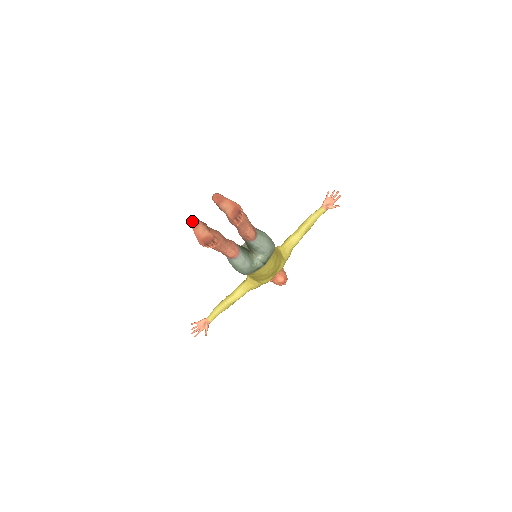
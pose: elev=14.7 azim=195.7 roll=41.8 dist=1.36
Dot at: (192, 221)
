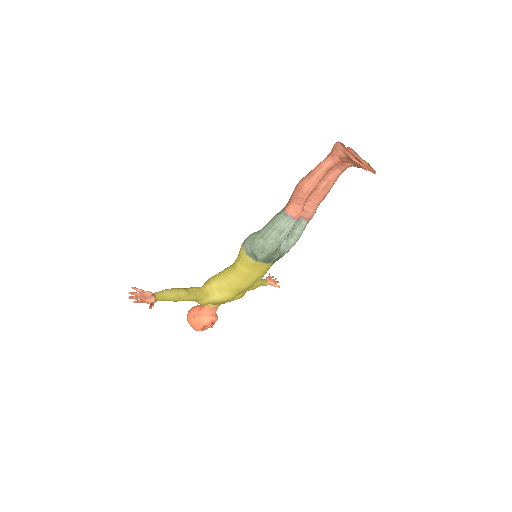
Dot at: (342, 143)
